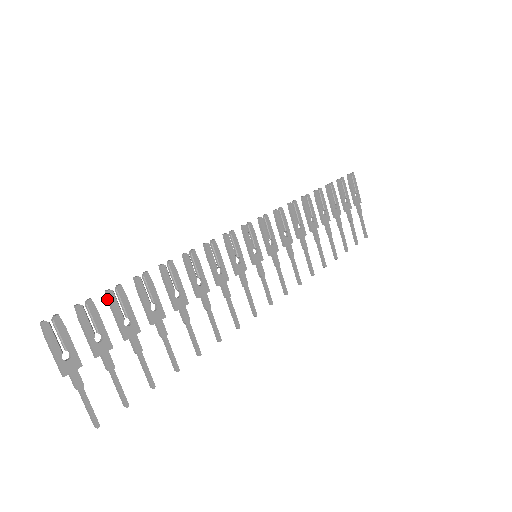
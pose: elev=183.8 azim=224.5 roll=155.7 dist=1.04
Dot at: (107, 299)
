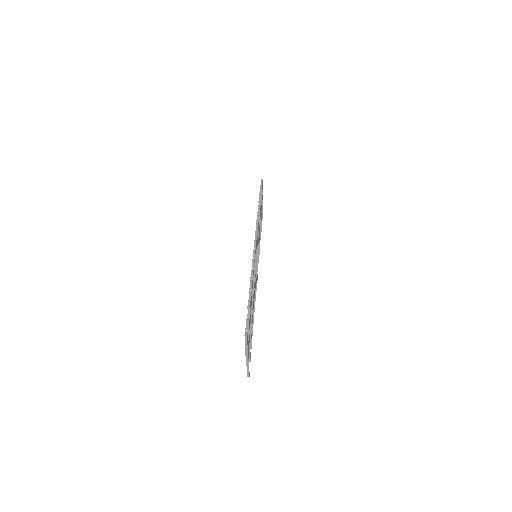
Dot at: (248, 311)
